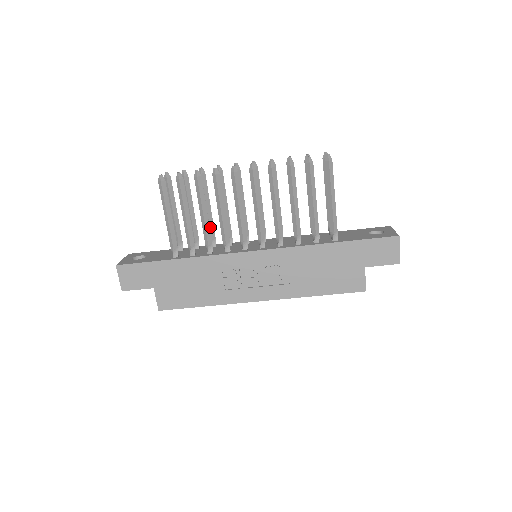
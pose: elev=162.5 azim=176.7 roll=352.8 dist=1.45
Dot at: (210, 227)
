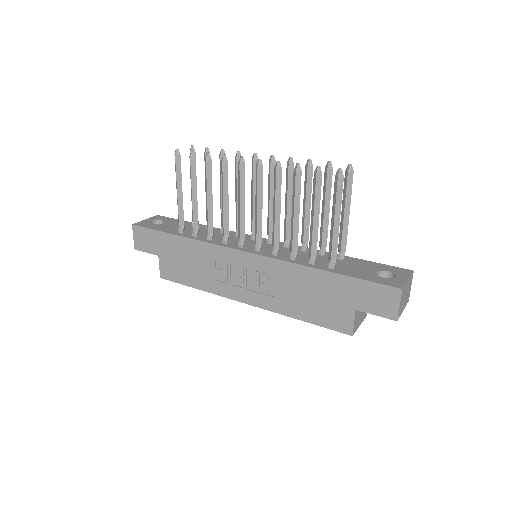
Dot at: occluded
